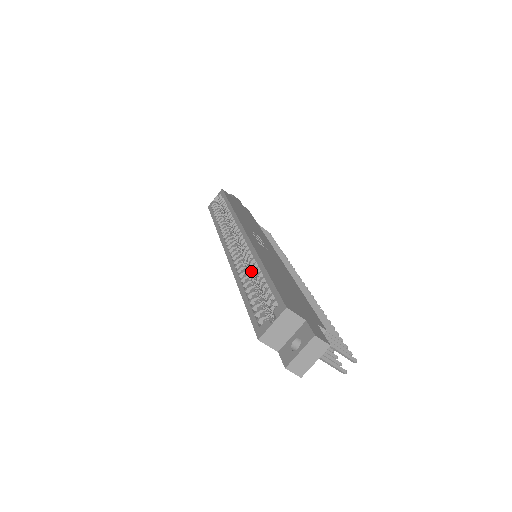
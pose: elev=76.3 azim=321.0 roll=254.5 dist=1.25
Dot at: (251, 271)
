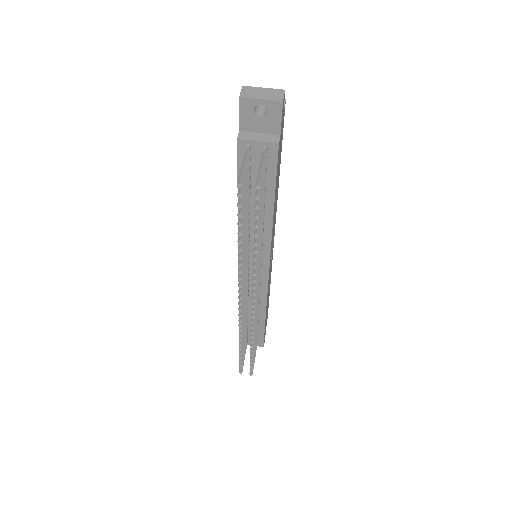
Dot at: occluded
